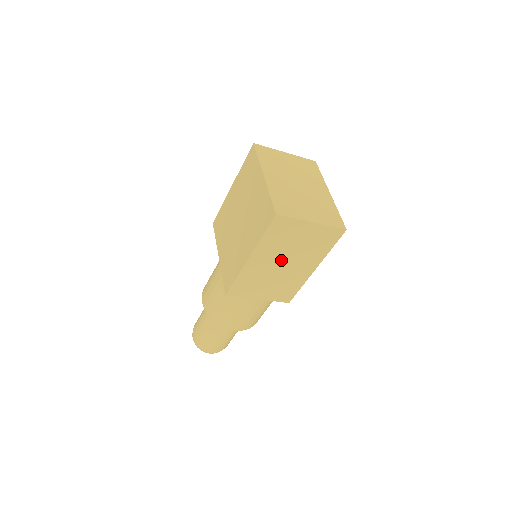
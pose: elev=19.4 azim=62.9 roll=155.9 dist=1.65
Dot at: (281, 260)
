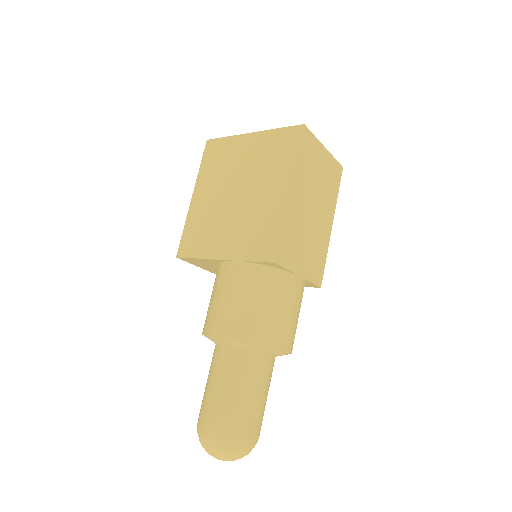
Dot at: (311, 202)
